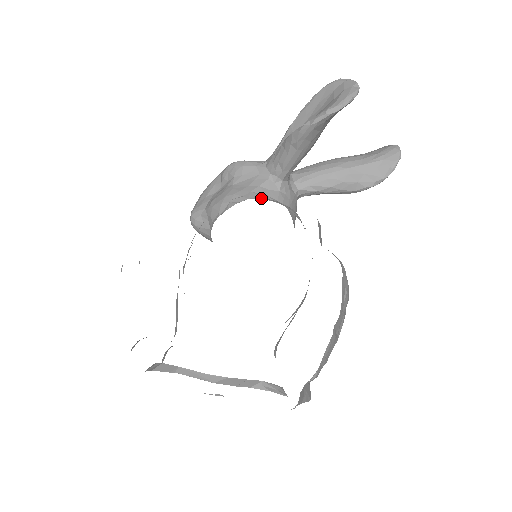
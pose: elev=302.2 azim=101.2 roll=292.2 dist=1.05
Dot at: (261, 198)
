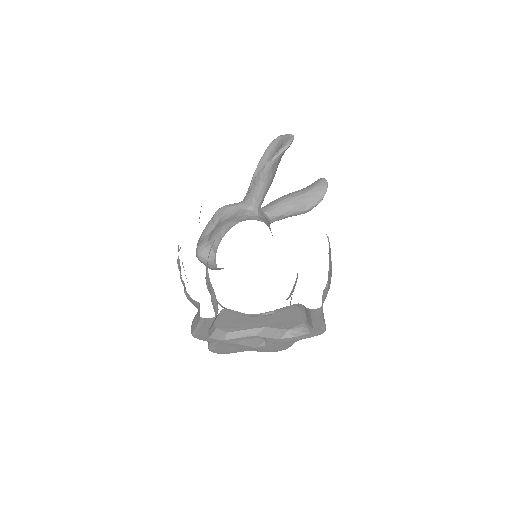
Dot at: occluded
